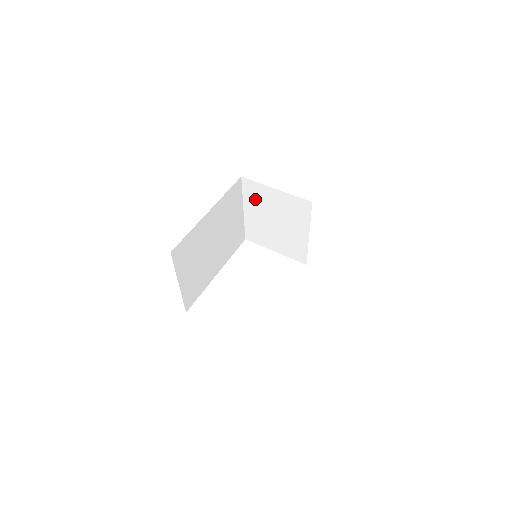
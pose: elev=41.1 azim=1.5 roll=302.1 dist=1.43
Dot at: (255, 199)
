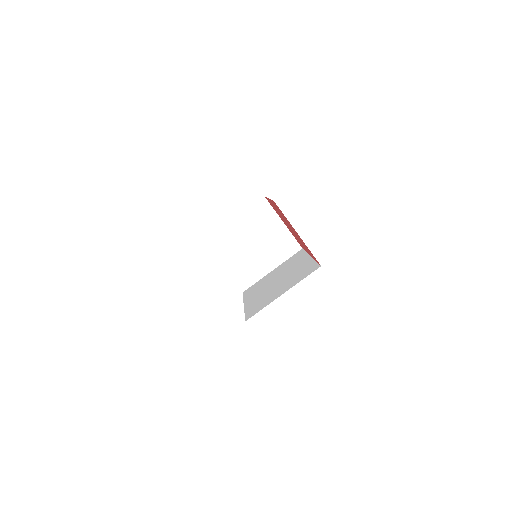
Dot at: (256, 218)
